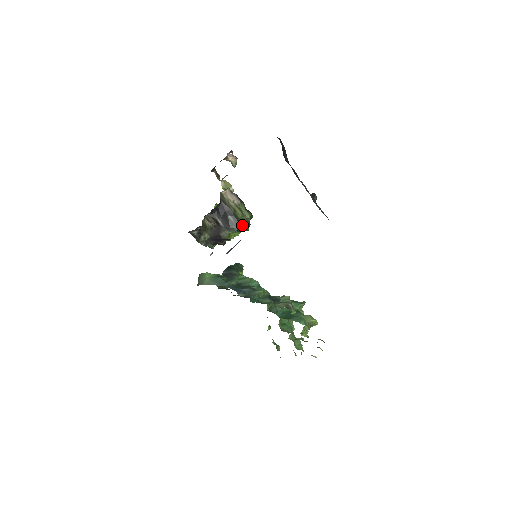
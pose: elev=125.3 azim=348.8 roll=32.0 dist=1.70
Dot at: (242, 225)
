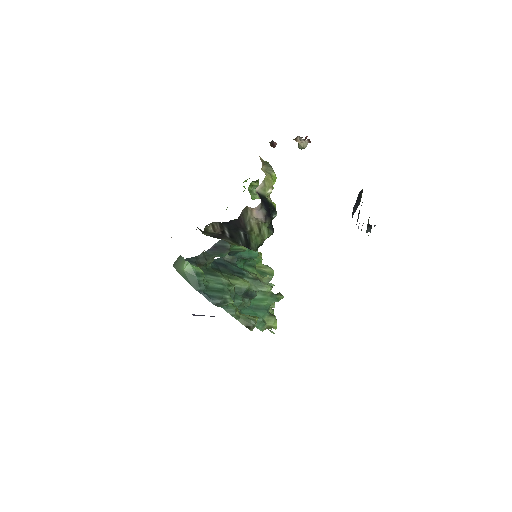
Dot at: (250, 246)
